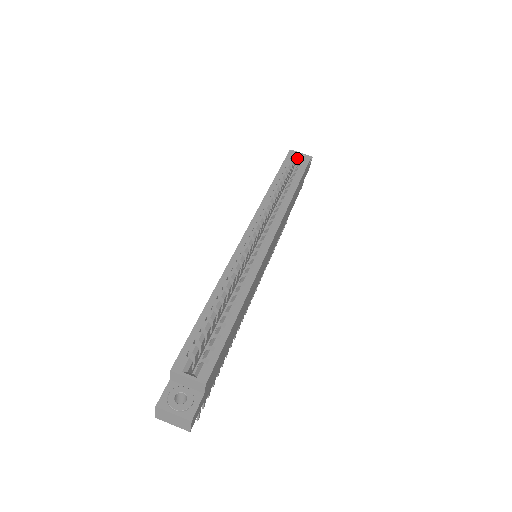
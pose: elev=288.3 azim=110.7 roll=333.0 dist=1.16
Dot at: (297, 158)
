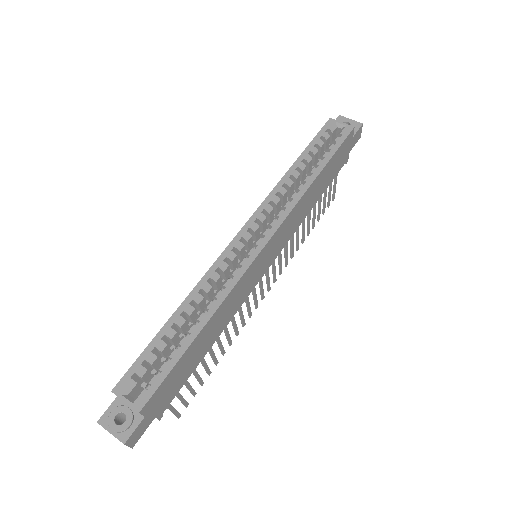
Dot at: (337, 129)
